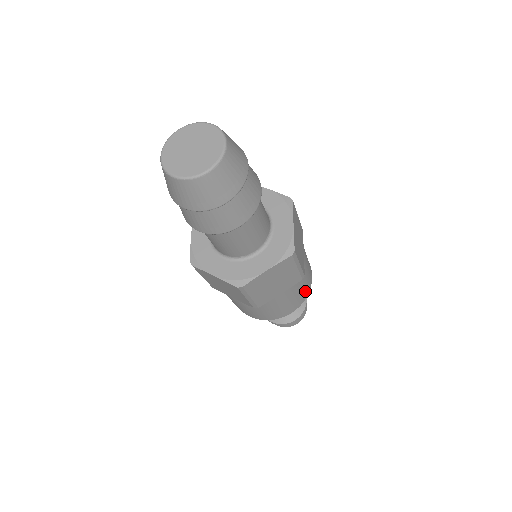
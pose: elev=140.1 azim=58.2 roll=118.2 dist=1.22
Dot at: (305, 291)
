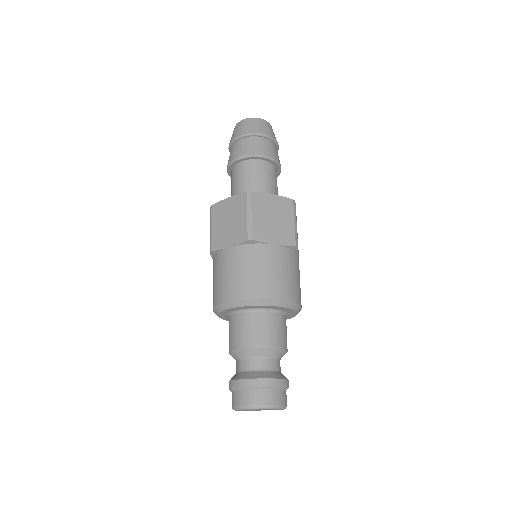
Dot at: occluded
